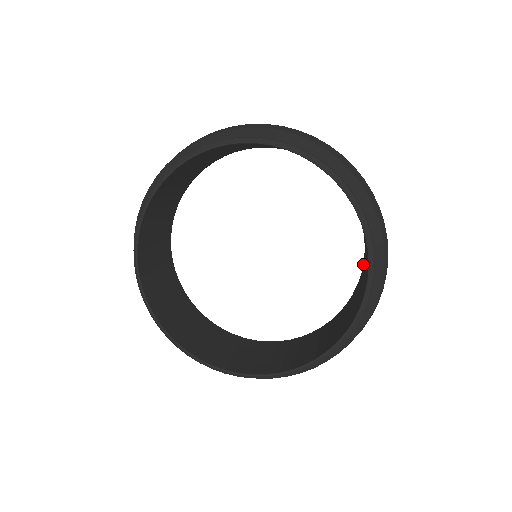
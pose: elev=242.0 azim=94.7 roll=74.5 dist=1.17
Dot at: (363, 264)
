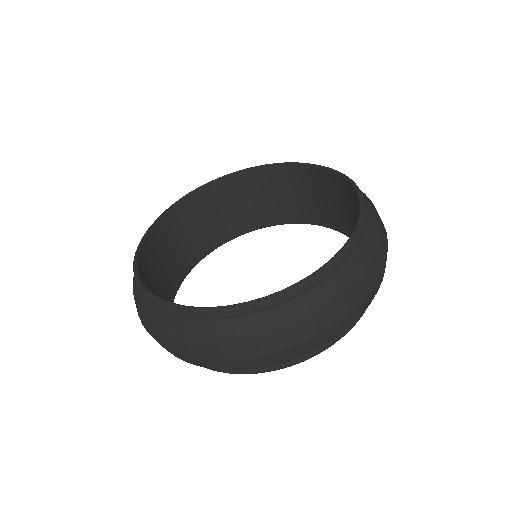
Dot at: occluded
